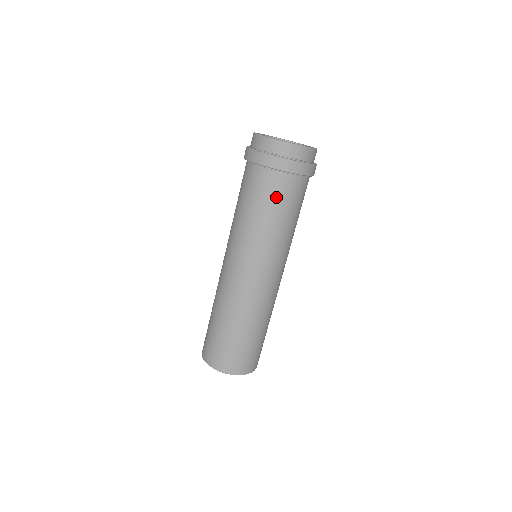
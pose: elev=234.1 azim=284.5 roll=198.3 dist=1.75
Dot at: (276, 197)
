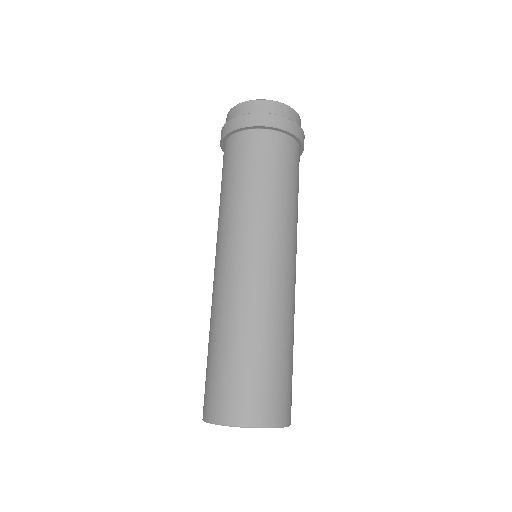
Dot at: (261, 157)
